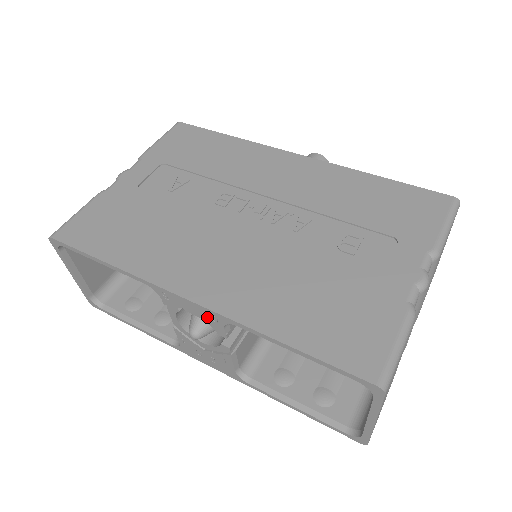
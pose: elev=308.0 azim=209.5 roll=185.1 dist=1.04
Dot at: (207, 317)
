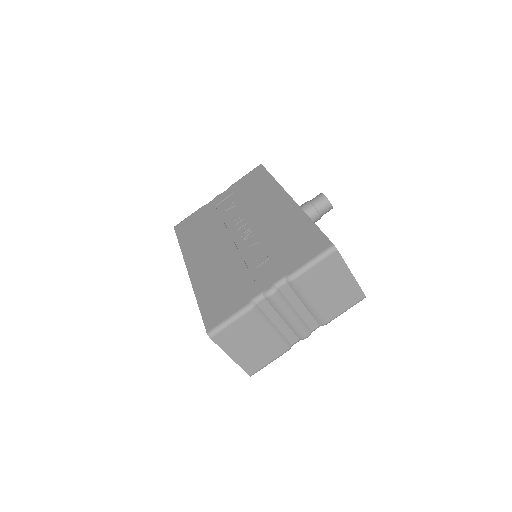
Dot at: occluded
